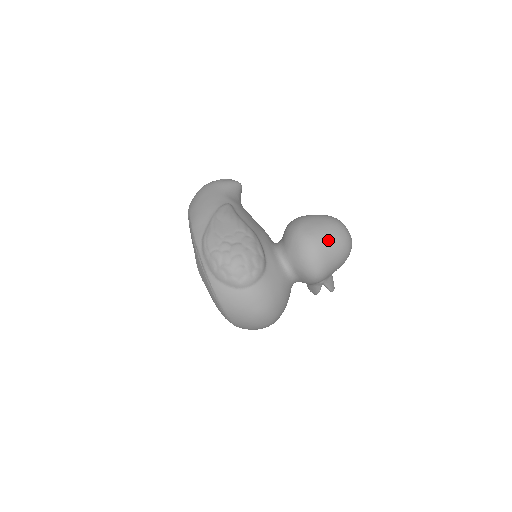
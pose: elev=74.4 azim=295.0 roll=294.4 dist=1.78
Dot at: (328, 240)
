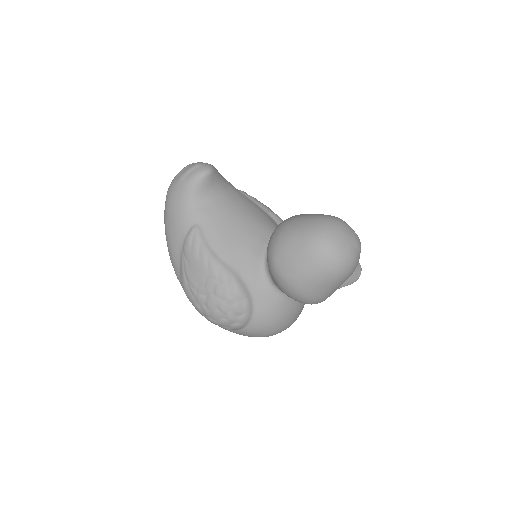
Dot at: (311, 280)
